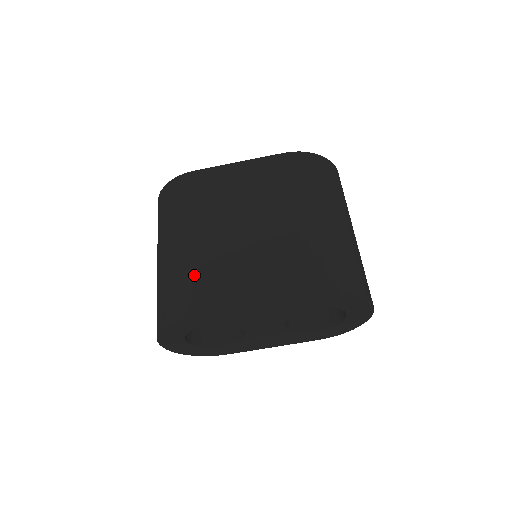
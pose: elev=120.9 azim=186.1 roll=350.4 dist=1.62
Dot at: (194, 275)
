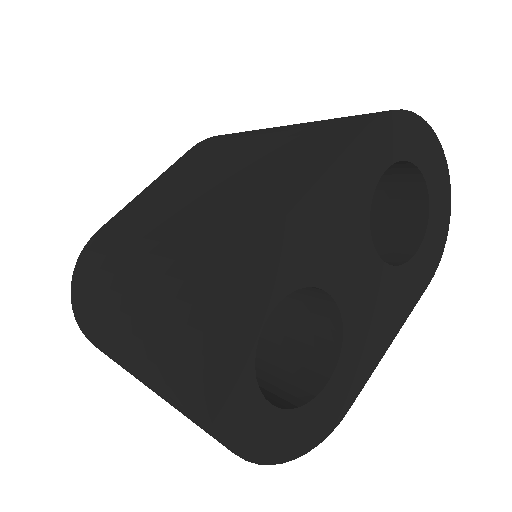
Dot at: (189, 256)
